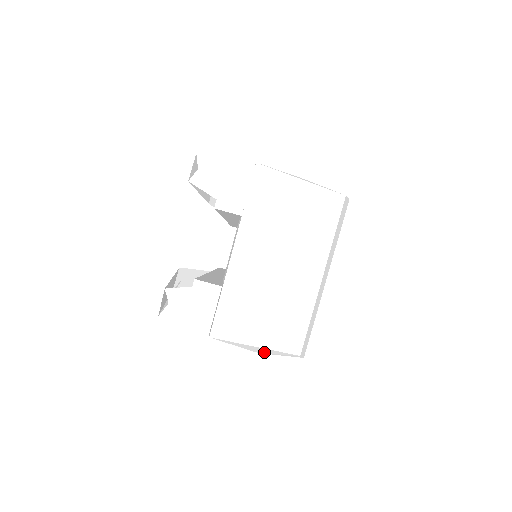
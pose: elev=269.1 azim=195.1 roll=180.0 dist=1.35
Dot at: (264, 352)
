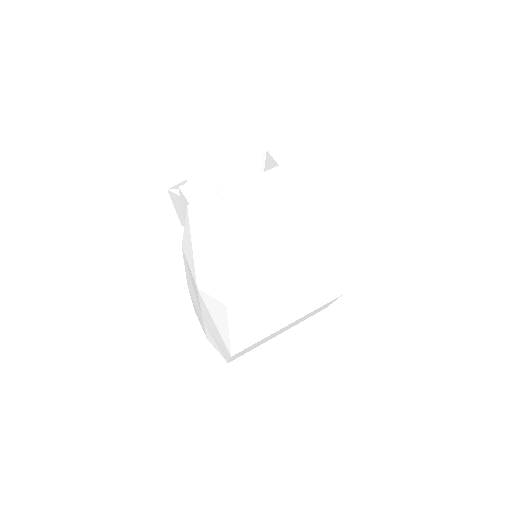
Dot at: (205, 275)
